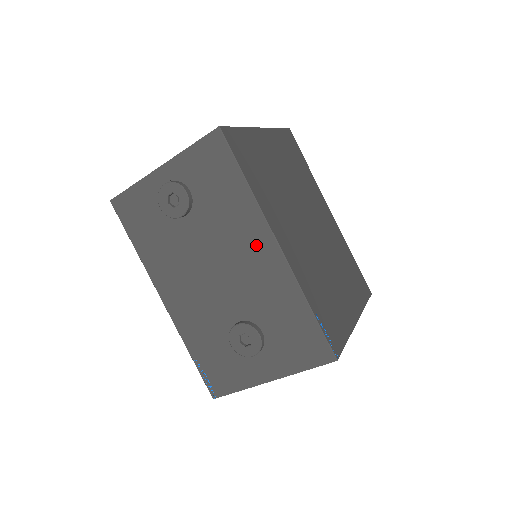
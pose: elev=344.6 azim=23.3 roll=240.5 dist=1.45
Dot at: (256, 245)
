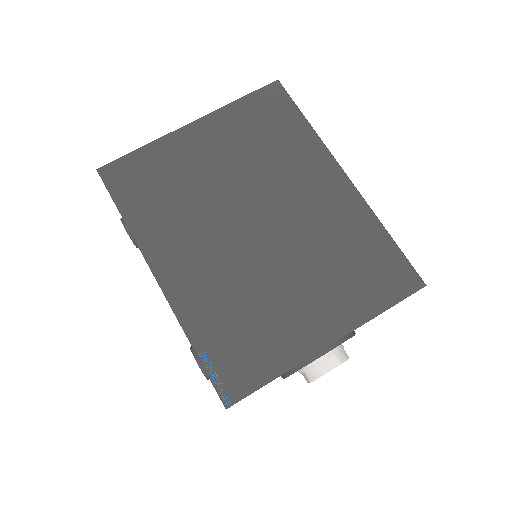
Dot at: occluded
